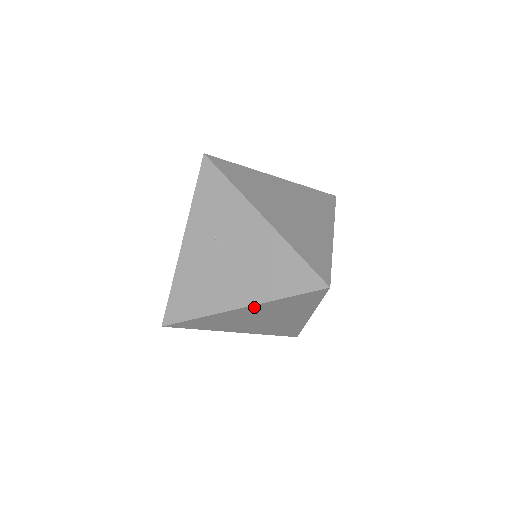
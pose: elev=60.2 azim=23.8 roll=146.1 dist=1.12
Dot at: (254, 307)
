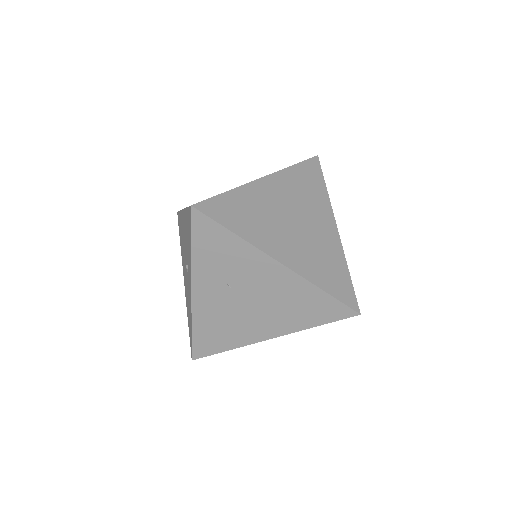
Dot at: (284, 333)
